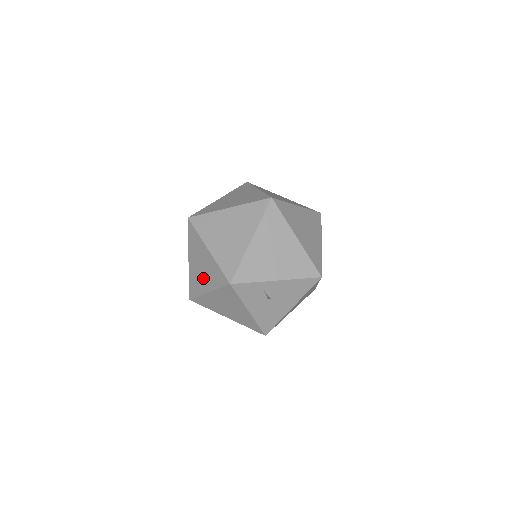
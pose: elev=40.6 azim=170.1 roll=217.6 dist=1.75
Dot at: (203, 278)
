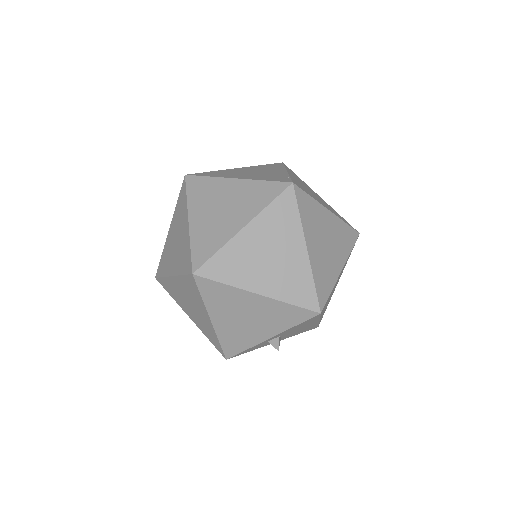
Dot at: occluded
